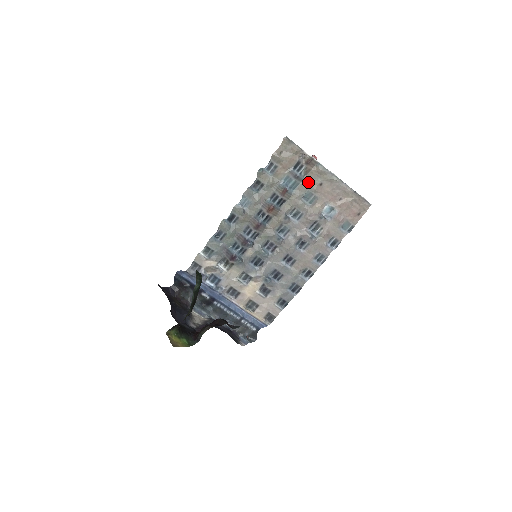
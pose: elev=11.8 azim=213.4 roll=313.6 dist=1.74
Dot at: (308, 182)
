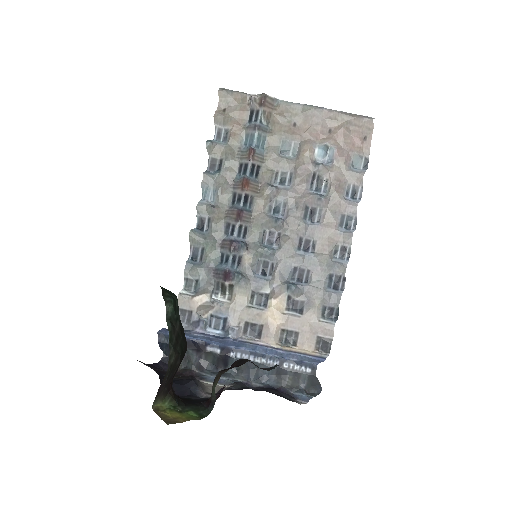
Dot at: (276, 130)
